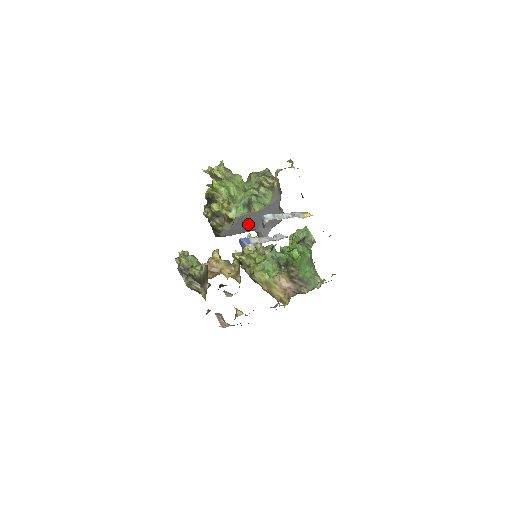
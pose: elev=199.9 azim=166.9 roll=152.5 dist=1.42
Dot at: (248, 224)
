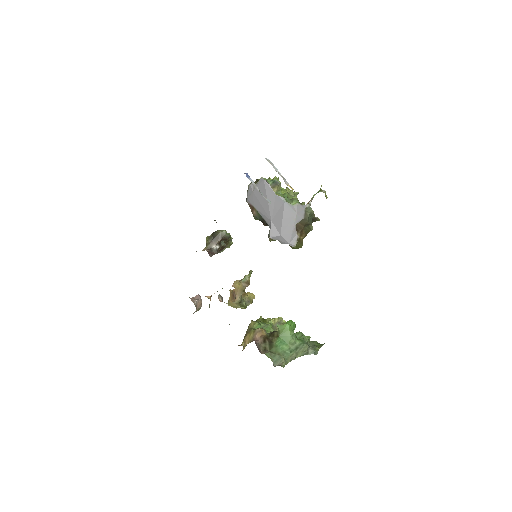
Dot at: (266, 201)
